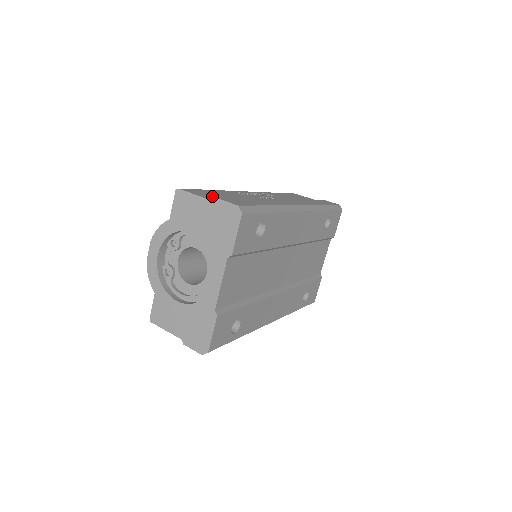
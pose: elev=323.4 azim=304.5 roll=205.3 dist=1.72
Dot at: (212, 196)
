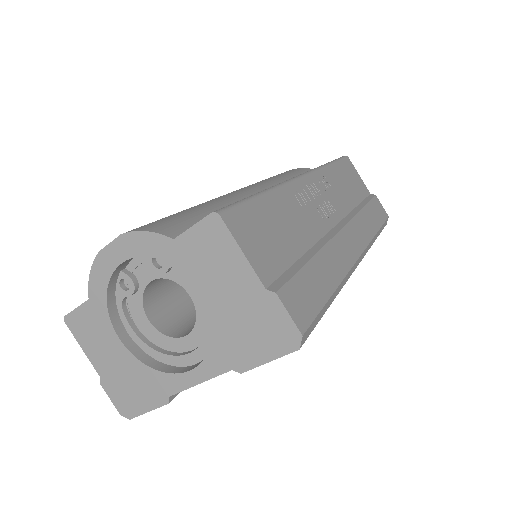
Dot at: (265, 250)
